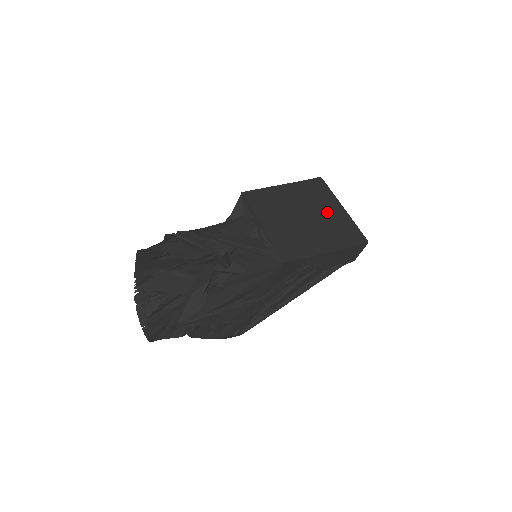
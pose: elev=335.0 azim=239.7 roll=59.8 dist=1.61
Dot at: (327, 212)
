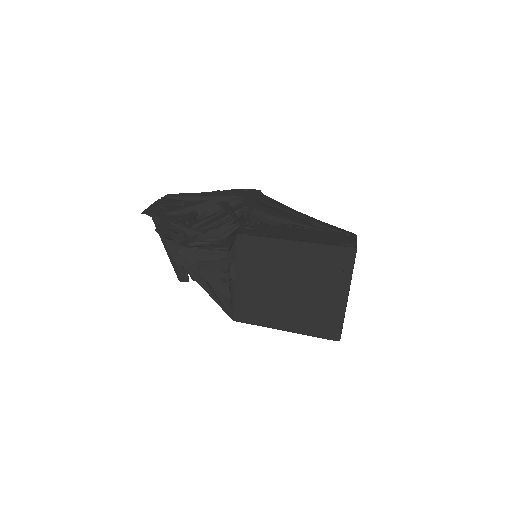
Dot at: (321, 294)
